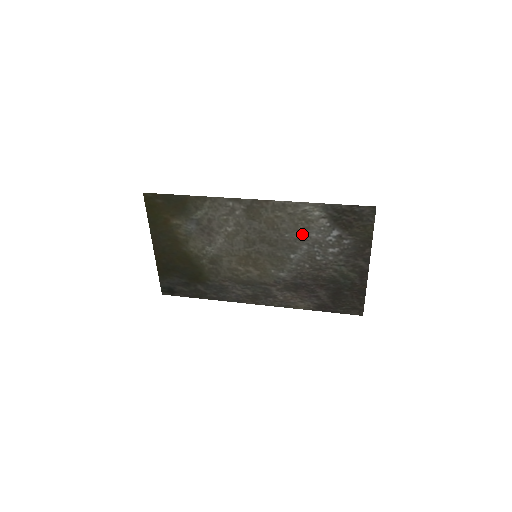
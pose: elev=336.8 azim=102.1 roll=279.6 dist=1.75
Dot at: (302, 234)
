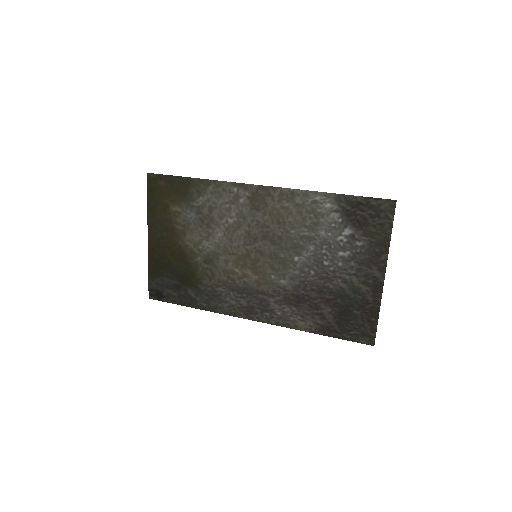
Dot at: (310, 231)
